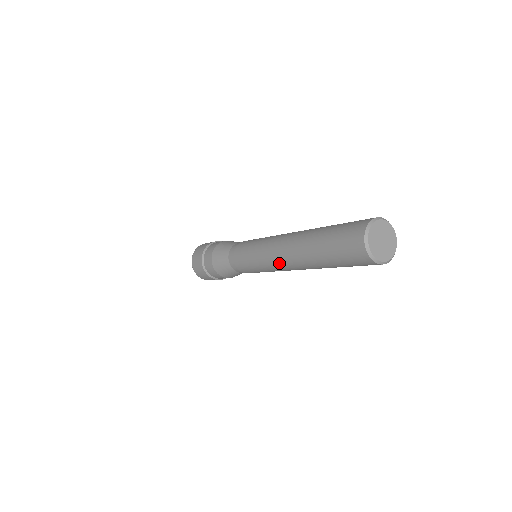
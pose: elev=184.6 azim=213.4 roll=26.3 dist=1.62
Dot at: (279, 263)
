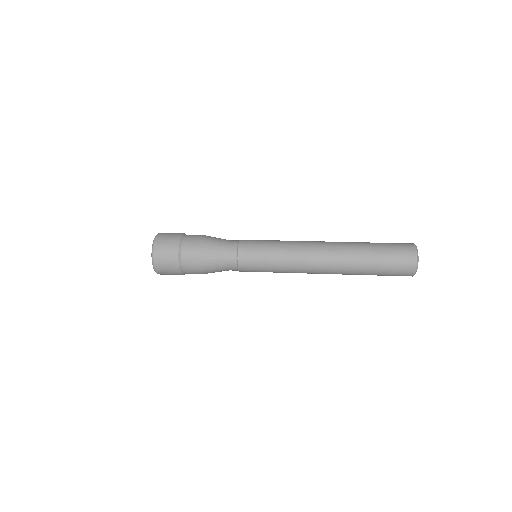
Dot at: occluded
